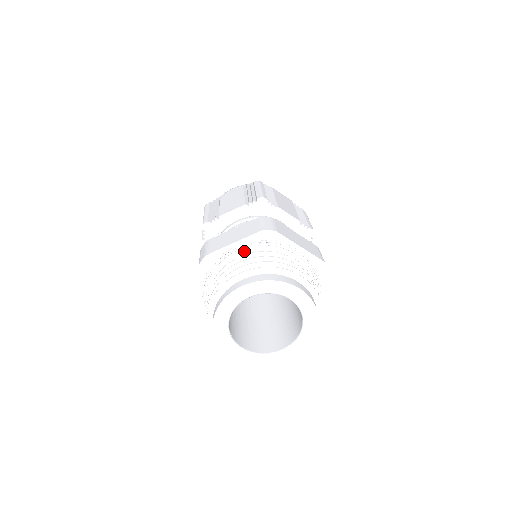
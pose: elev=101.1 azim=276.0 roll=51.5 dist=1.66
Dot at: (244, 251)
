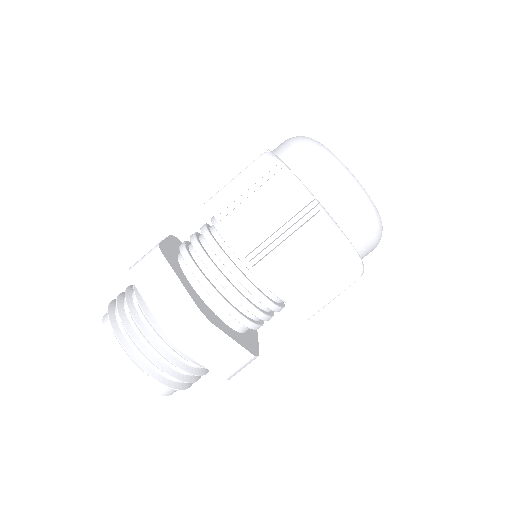
Dot at: occluded
